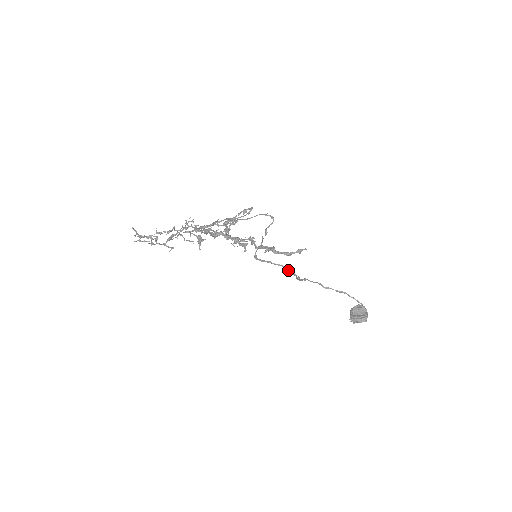
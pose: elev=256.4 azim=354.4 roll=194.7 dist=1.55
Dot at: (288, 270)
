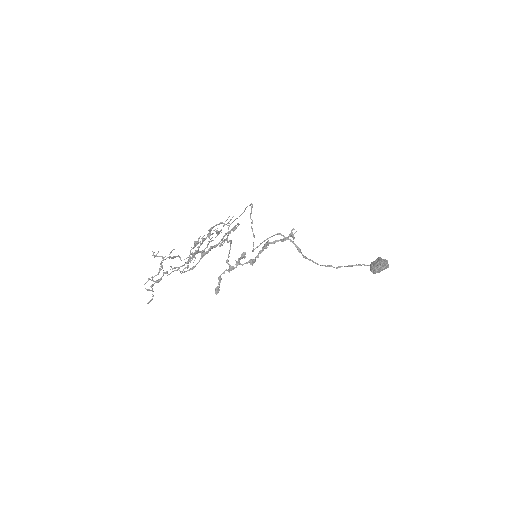
Dot at: (282, 235)
